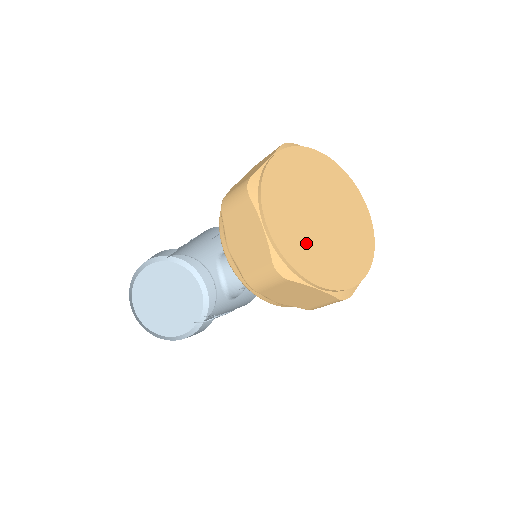
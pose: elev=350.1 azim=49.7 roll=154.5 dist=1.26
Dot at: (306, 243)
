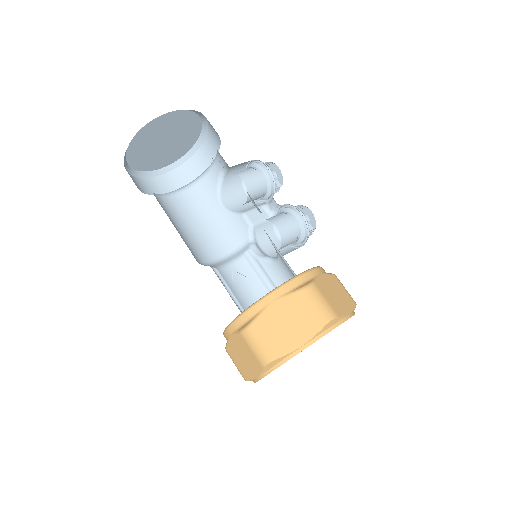
Dot at: occluded
